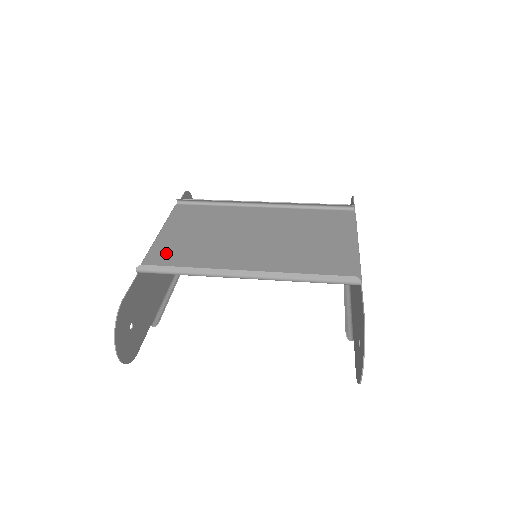
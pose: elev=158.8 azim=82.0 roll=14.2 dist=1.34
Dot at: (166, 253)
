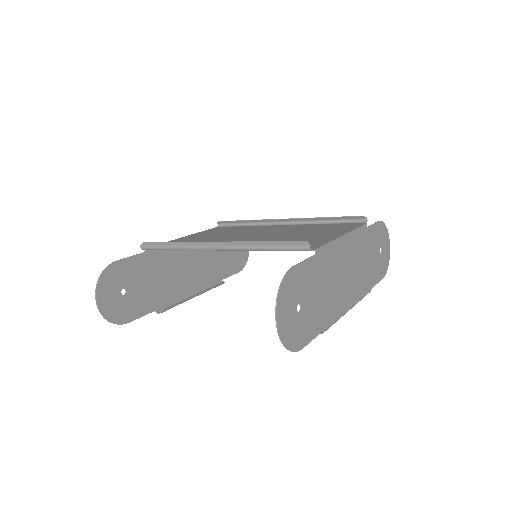
Dot at: occluded
